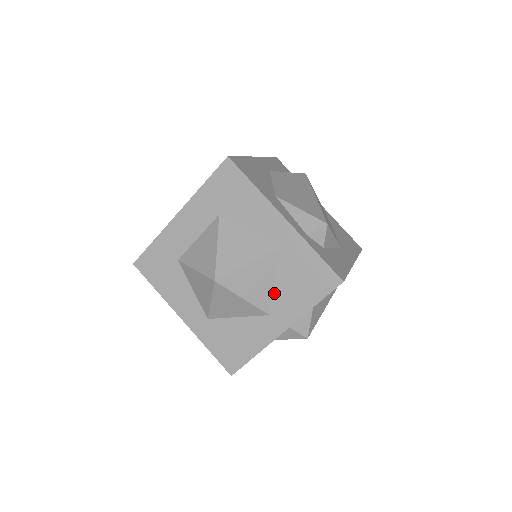
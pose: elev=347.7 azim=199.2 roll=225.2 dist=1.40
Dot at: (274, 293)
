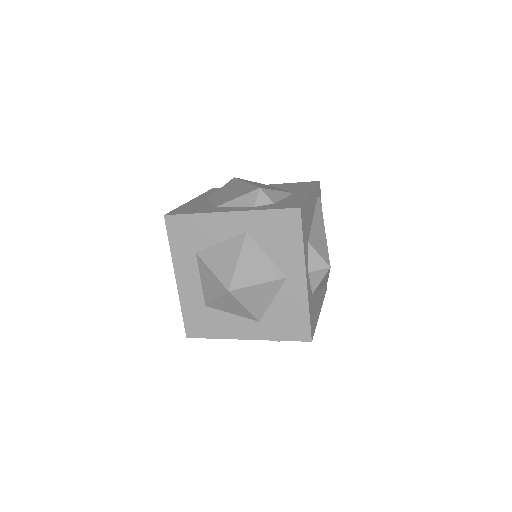
Dot at: (274, 261)
